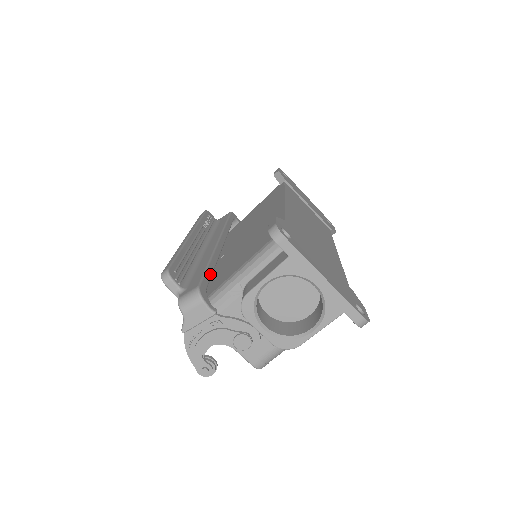
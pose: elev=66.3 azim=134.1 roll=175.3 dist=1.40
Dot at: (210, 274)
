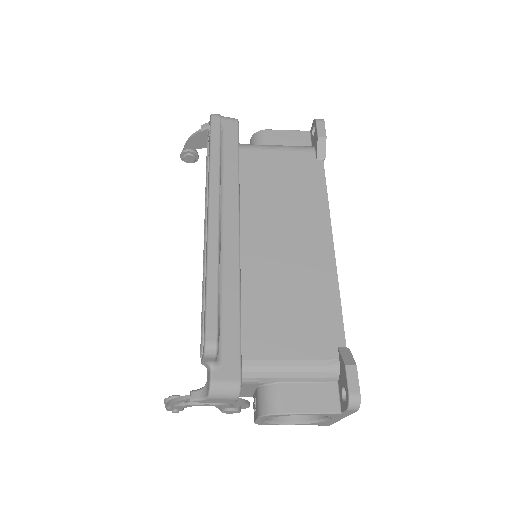
Dot at: (240, 333)
